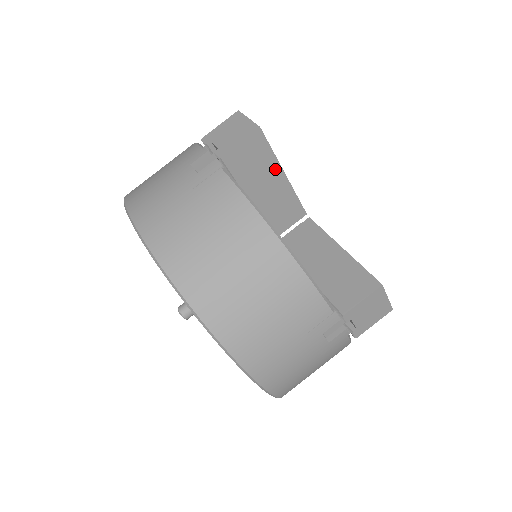
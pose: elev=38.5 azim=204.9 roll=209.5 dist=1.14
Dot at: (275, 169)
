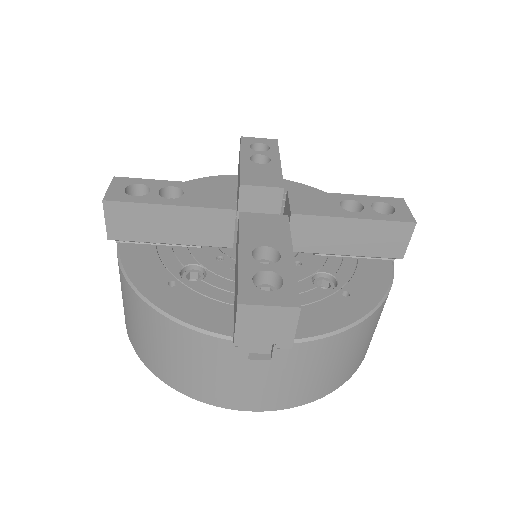
Dot at: (155, 210)
